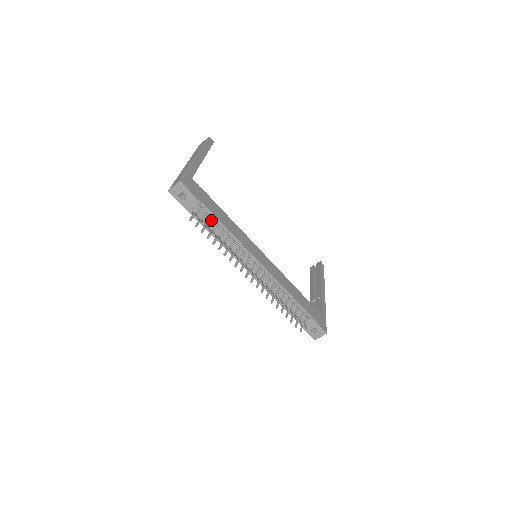
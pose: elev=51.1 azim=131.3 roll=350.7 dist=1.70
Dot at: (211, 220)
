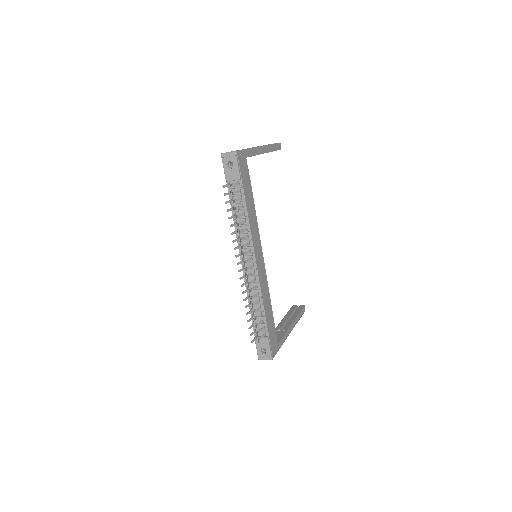
Dot at: (240, 199)
